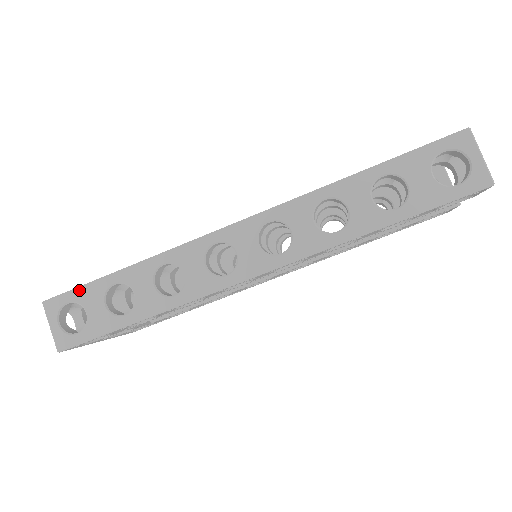
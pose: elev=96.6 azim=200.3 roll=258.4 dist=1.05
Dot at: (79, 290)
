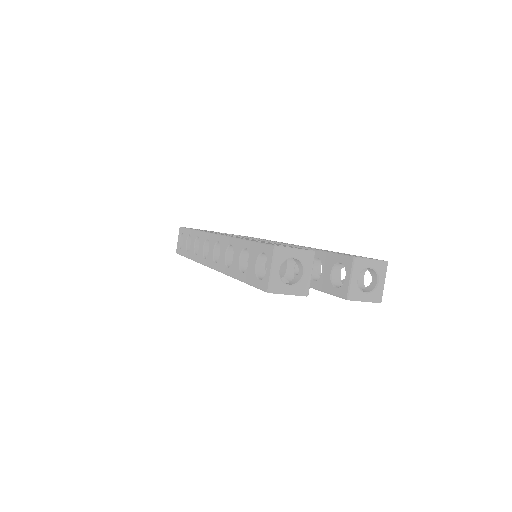
Dot at: (185, 229)
